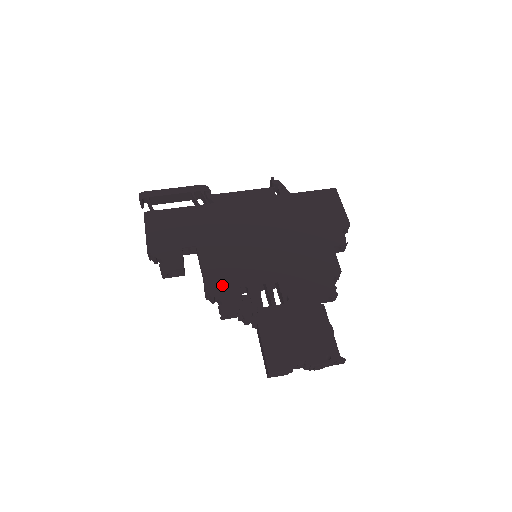
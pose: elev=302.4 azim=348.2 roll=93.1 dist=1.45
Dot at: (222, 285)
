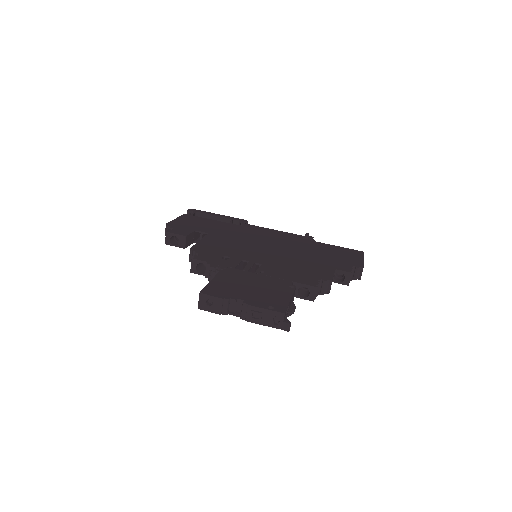
Dot at: (209, 250)
